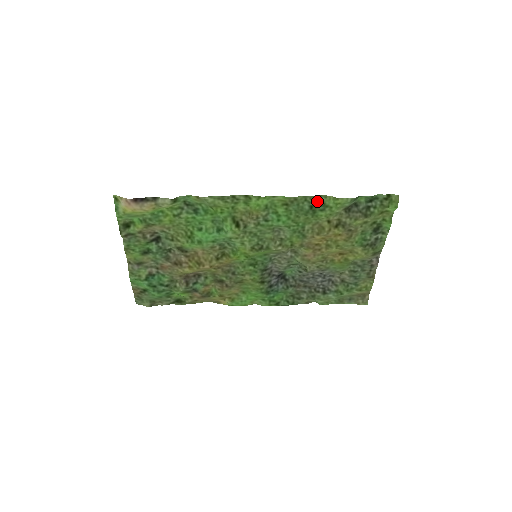
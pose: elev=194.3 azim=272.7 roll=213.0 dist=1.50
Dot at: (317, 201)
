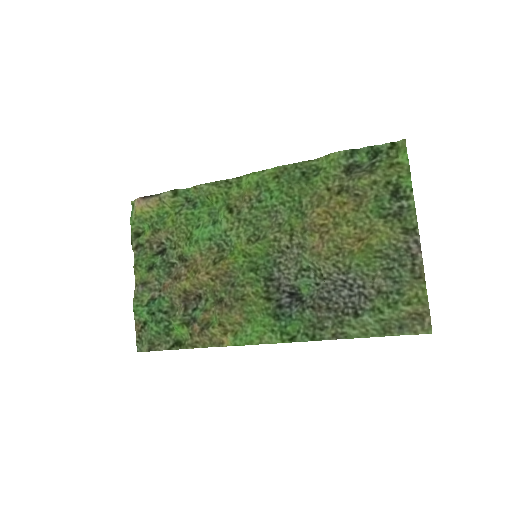
Dot at: (309, 166)
